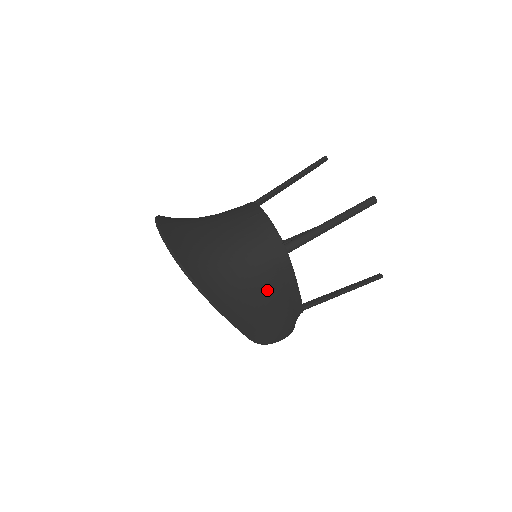
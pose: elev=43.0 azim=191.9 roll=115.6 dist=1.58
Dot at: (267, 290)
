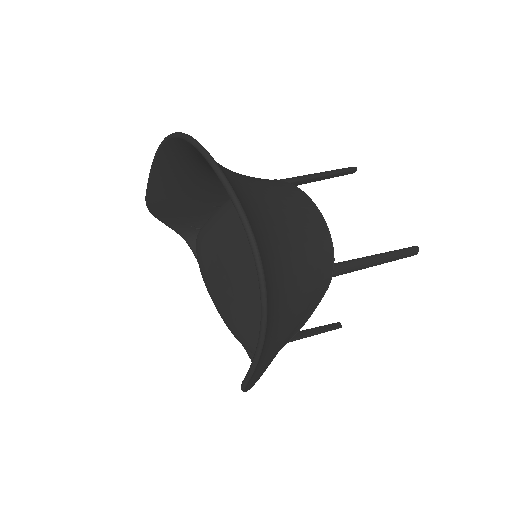
Dot at: (292, 319)
